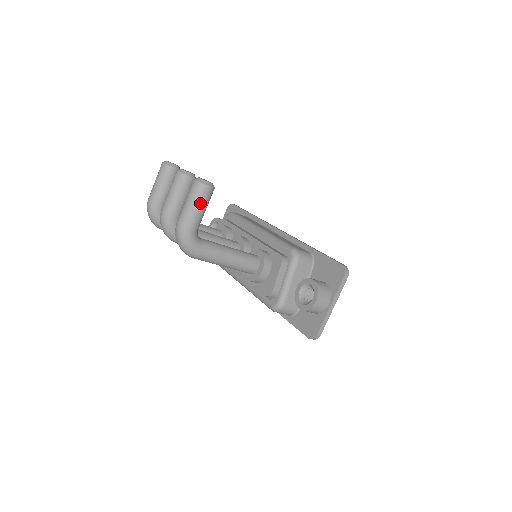
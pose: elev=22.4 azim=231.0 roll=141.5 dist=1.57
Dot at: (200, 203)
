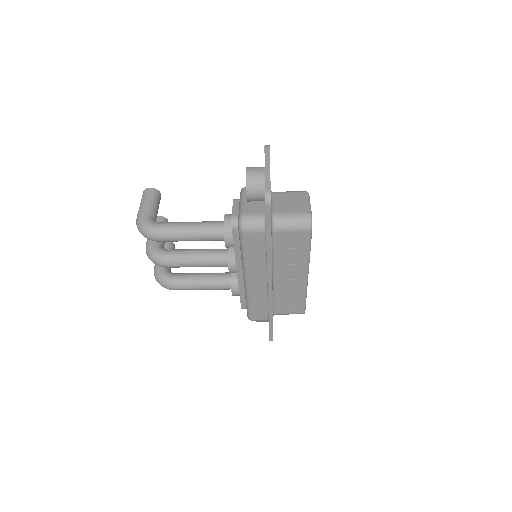
Dot at: (146, 198)
